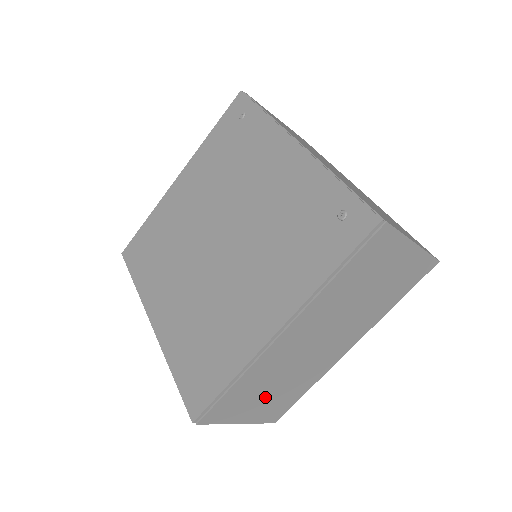
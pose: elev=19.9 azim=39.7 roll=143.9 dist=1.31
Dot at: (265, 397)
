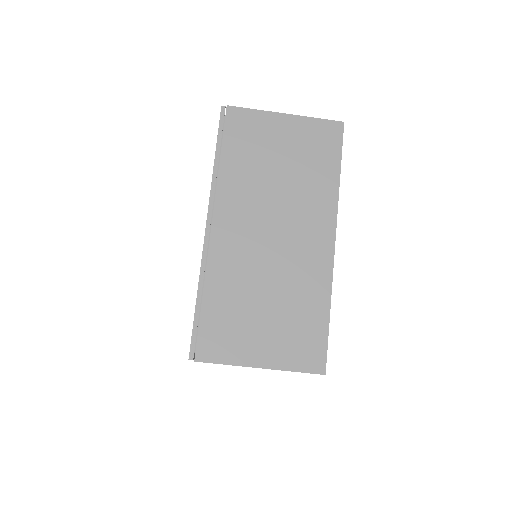
Dot at: (265, 321)
